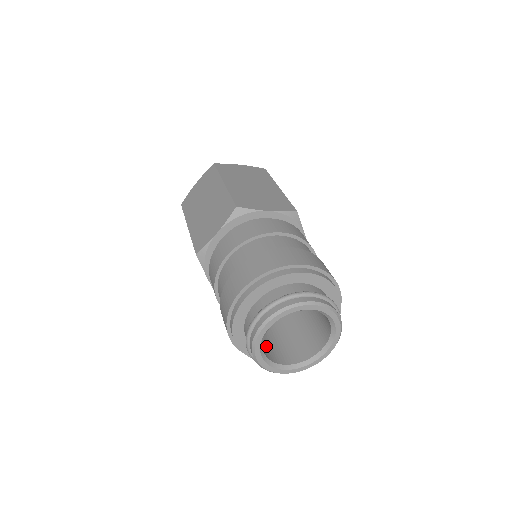
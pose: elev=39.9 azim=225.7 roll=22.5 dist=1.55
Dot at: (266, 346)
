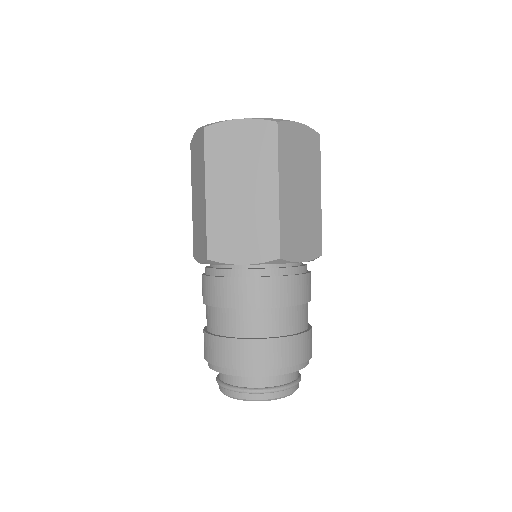
Dot at: occluded
